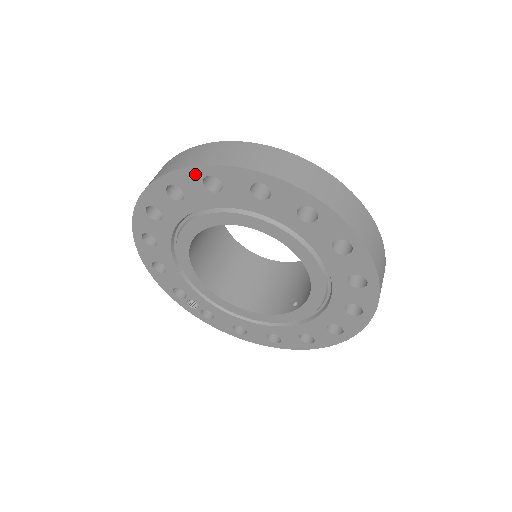
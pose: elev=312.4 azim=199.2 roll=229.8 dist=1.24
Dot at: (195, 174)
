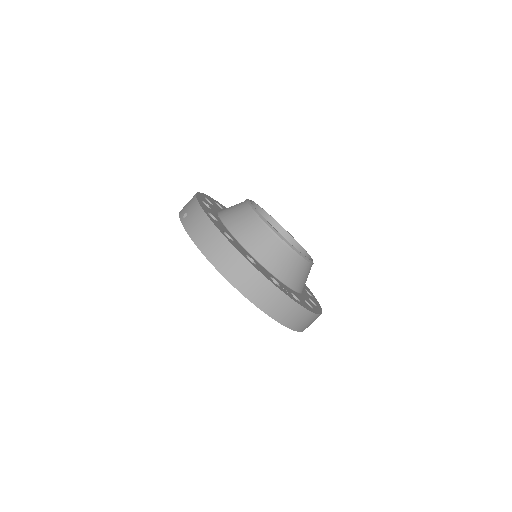
Dot at: occluded
